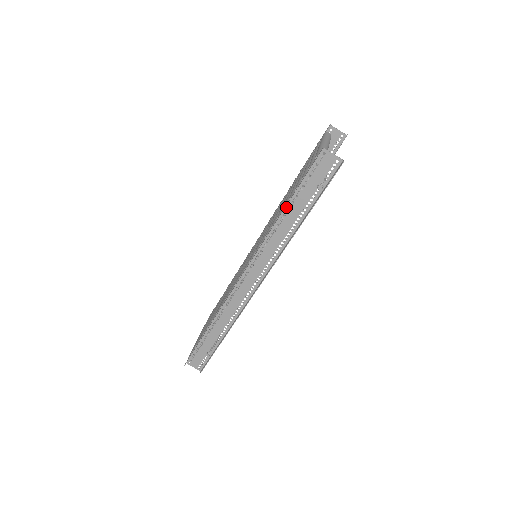
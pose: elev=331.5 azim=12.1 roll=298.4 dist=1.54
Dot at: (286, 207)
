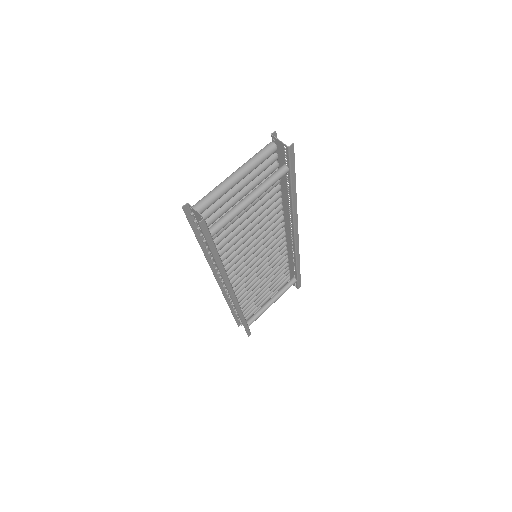
Dot at: (205, 242)
